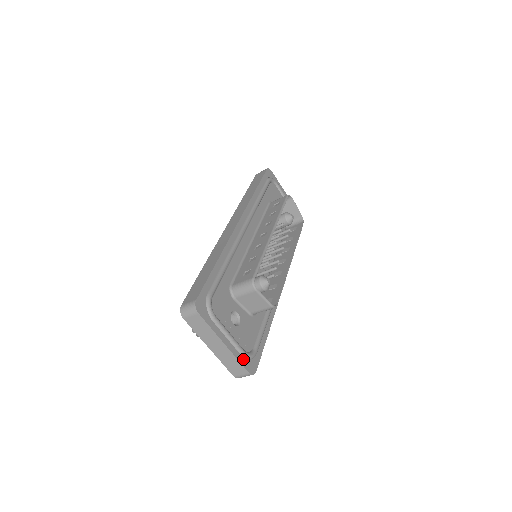
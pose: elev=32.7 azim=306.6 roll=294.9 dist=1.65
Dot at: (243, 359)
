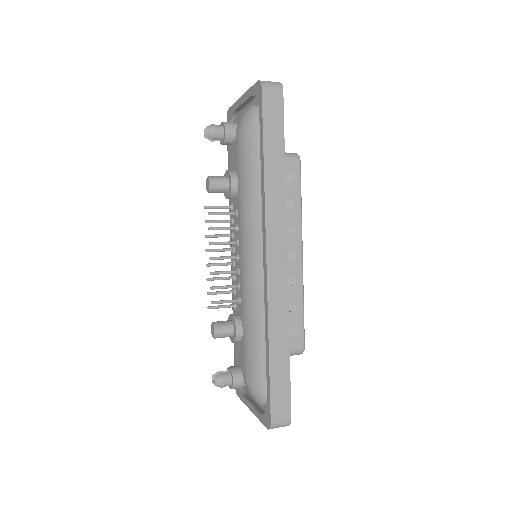
Dot at: occluded
